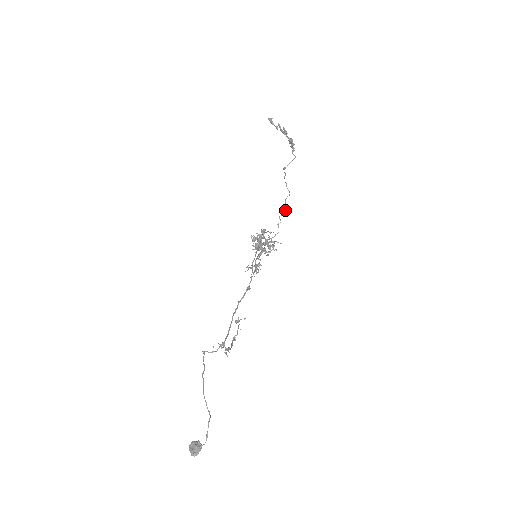
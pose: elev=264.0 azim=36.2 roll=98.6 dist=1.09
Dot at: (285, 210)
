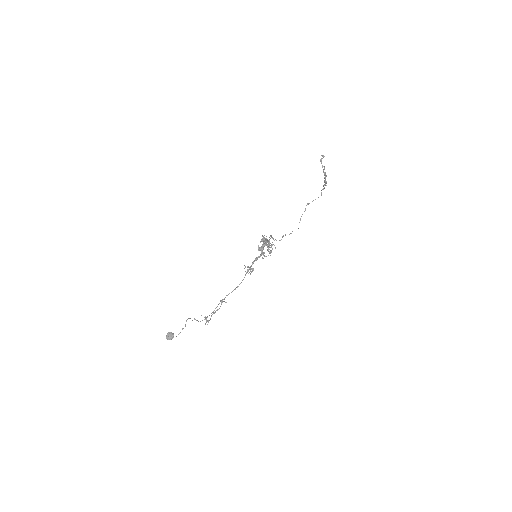
Dot at: (291, 233)
